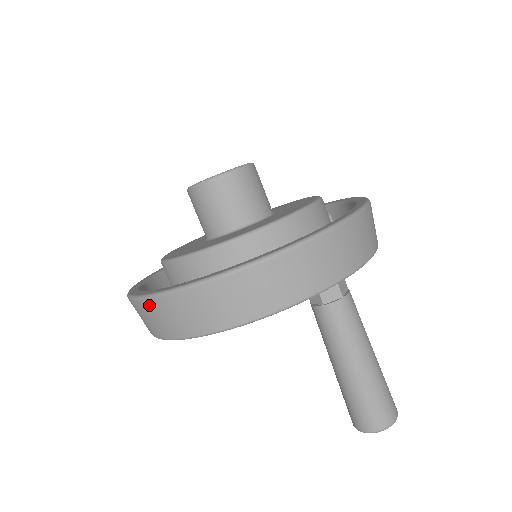
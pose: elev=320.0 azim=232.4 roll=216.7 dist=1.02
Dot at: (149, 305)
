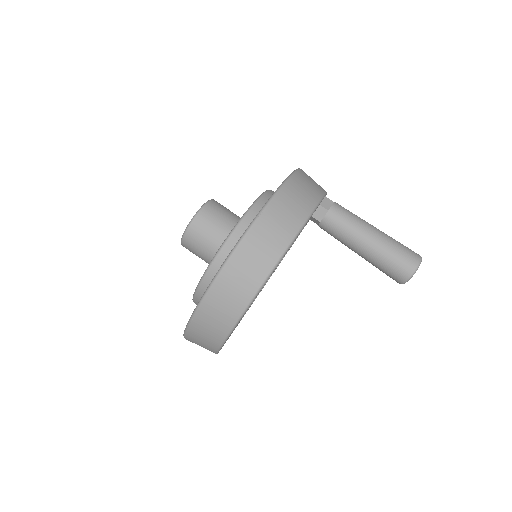
Dot at: (228, 271)
